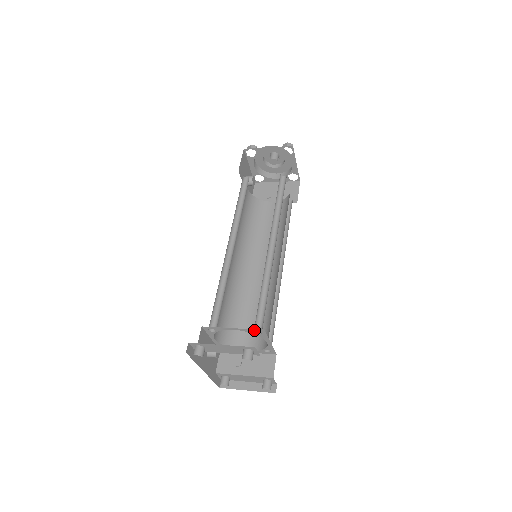
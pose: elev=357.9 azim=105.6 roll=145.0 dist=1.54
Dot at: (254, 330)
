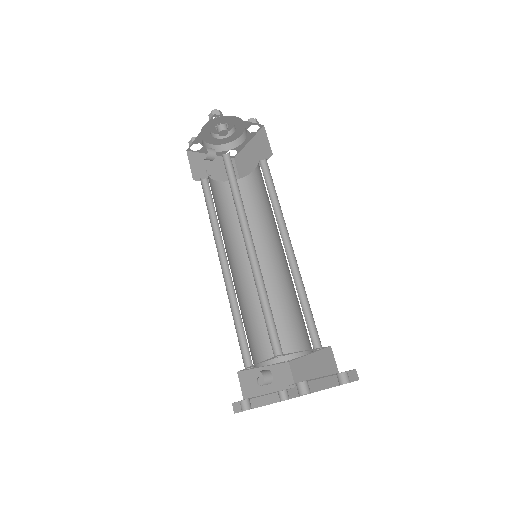
Dot at: occluded
